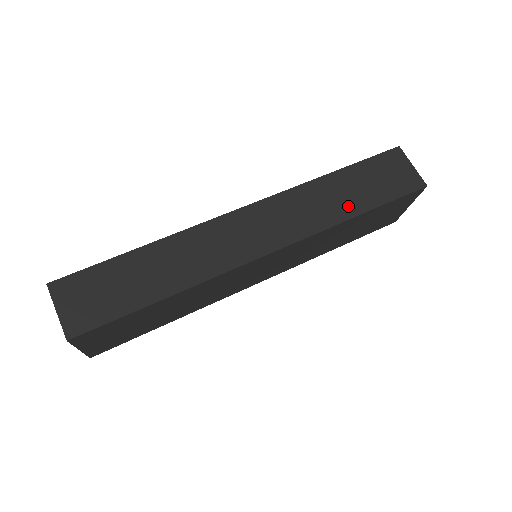
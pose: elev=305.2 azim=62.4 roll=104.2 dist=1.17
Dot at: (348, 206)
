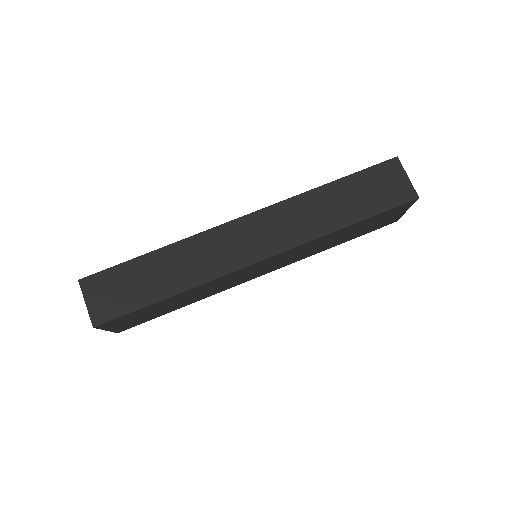
Dot at: (339, 217)
